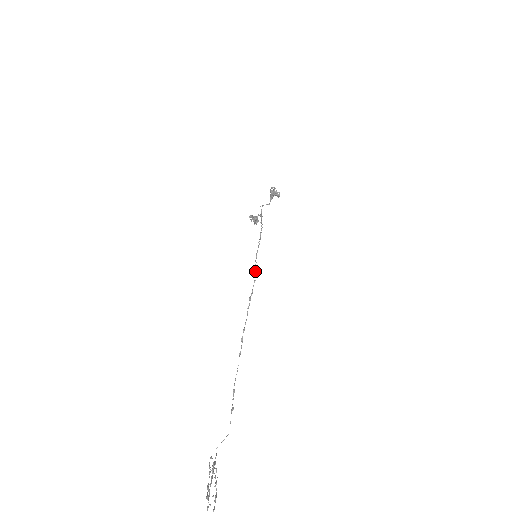
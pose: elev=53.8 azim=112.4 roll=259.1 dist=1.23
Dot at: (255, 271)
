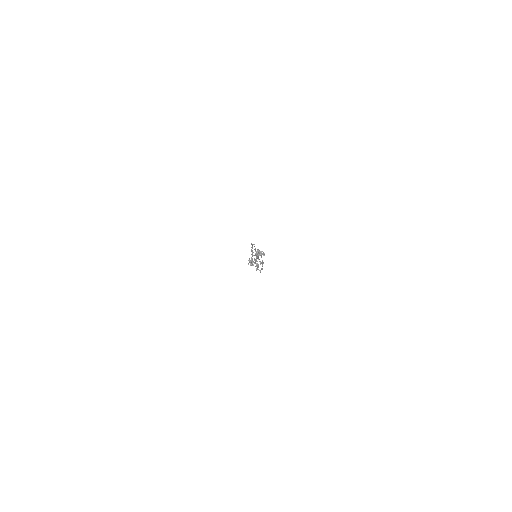
Dot at: (253, 244)
